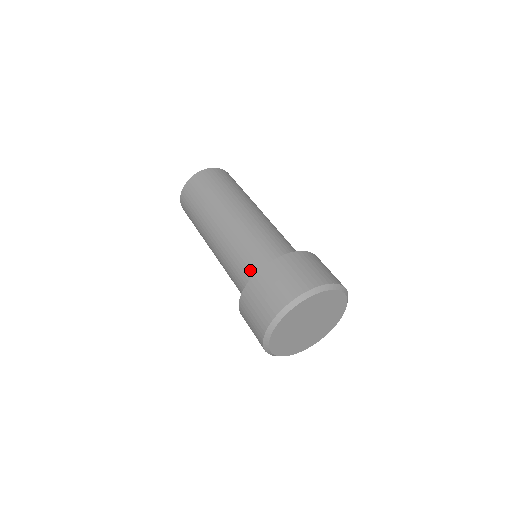
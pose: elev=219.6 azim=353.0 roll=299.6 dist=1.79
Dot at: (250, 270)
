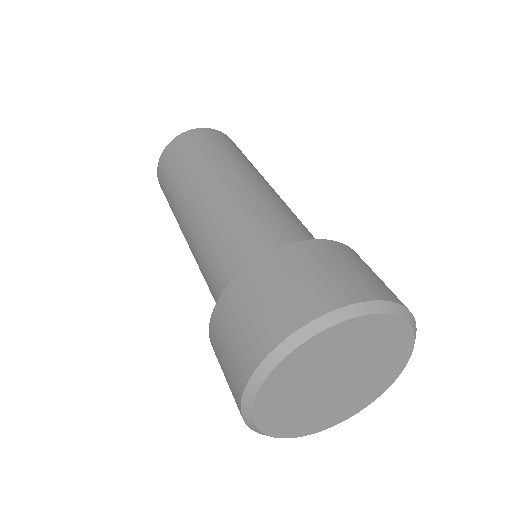
Dot at: (252, 255)
